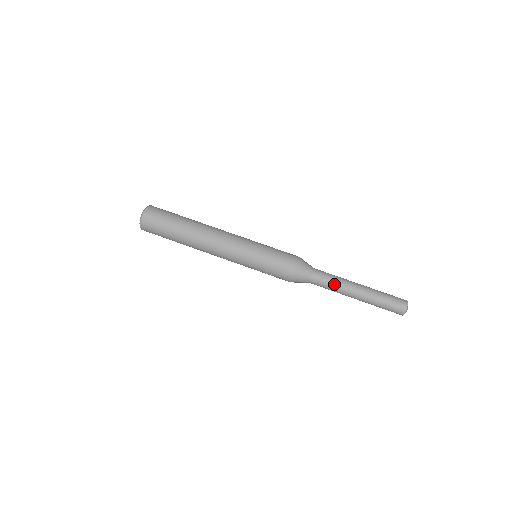
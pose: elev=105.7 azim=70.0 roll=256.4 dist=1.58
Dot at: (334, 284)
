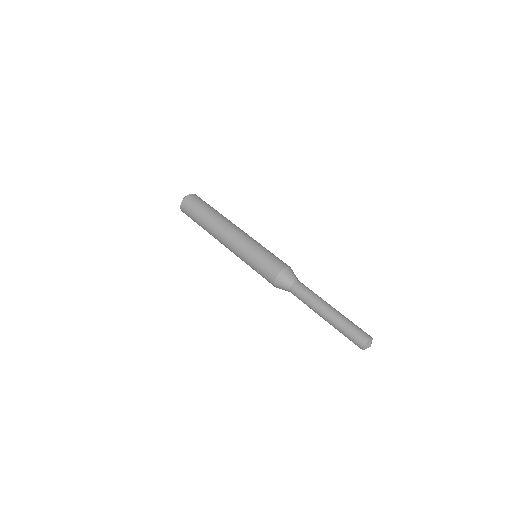
Dot at: (307, 300)
